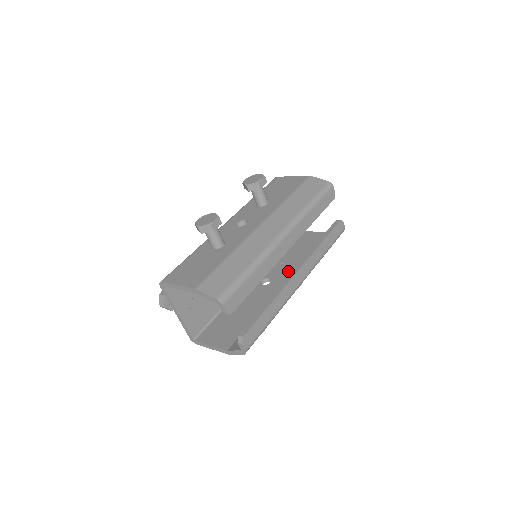
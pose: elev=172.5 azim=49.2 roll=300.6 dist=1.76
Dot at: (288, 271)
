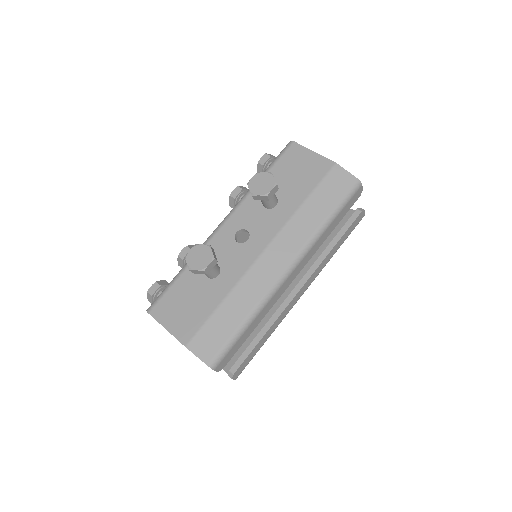
Dot at: occluded
